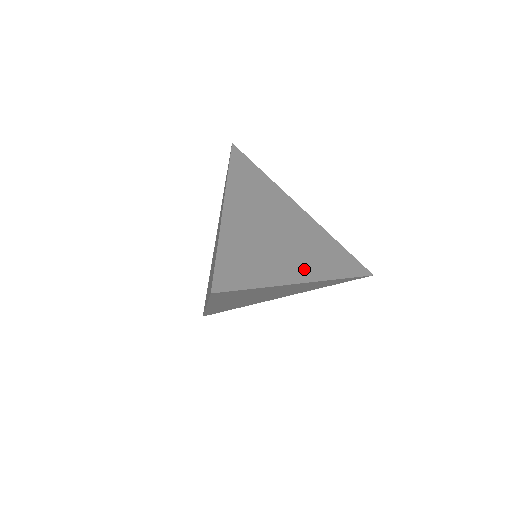
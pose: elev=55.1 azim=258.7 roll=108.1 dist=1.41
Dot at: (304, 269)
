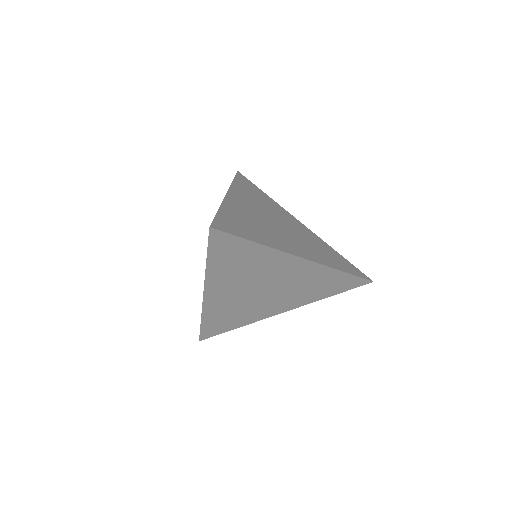
Dot at: (302, 251)
